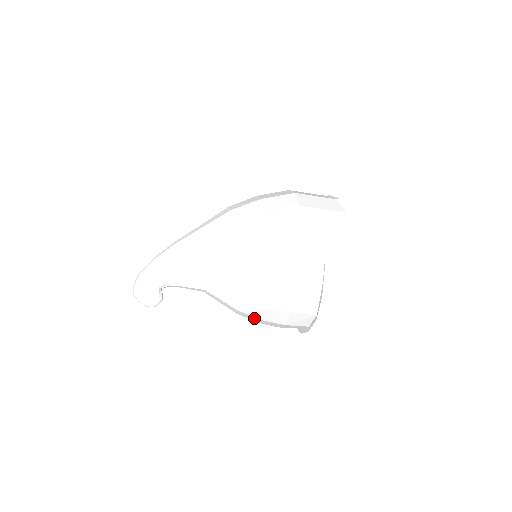
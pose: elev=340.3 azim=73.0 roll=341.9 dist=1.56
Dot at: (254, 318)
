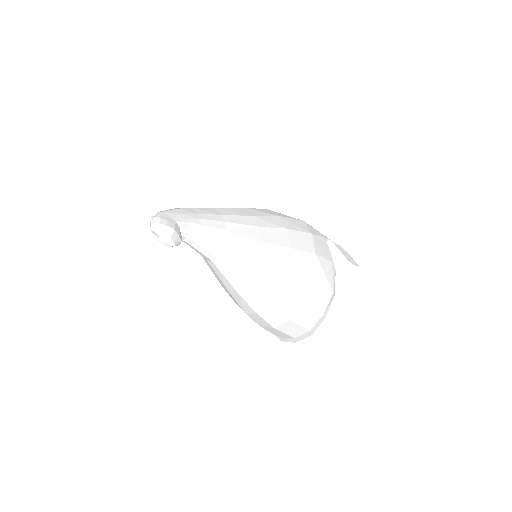
Dot at: (272, 291)
